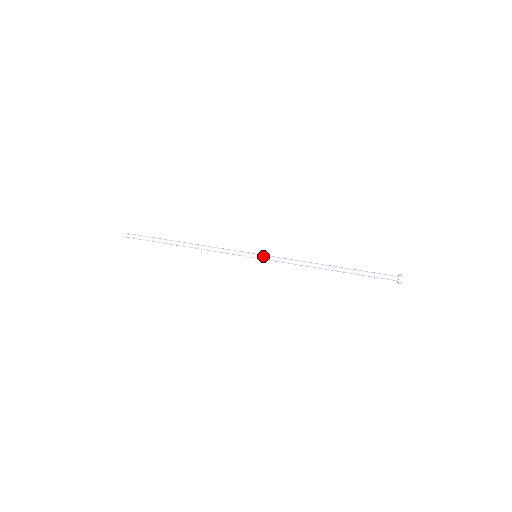
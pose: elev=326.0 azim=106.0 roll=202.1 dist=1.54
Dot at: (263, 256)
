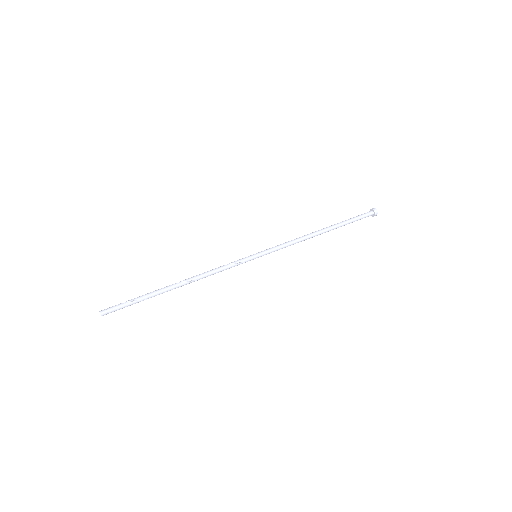
Dot at: (264, 253)
